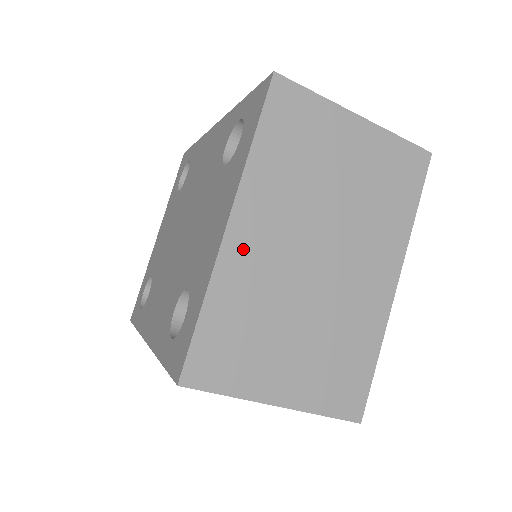
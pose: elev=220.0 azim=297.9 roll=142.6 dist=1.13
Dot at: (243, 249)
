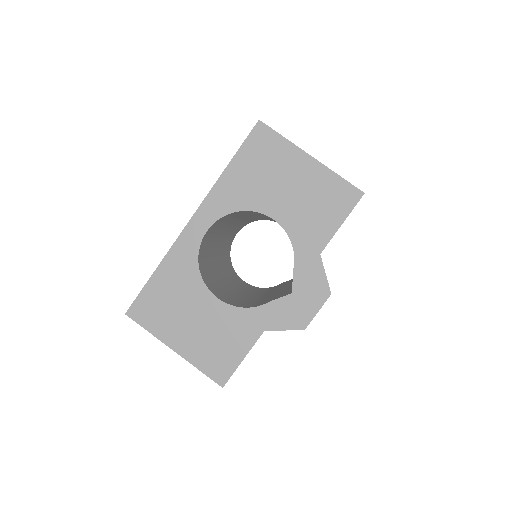
Dot at: occluded
